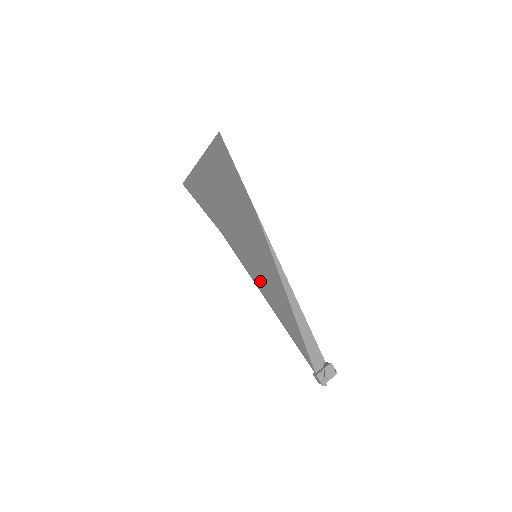
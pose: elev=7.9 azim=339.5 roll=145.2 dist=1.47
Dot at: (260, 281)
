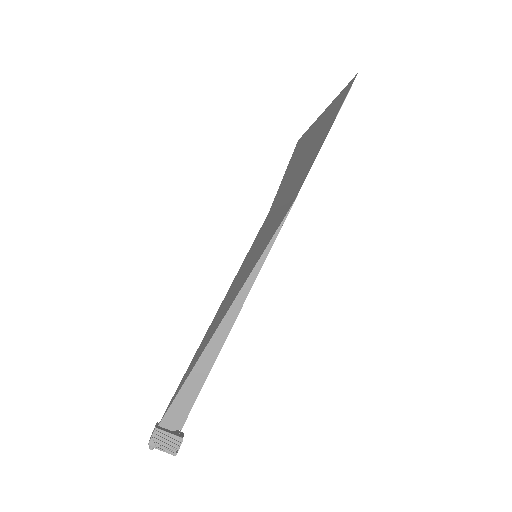
Dot at: occluded
